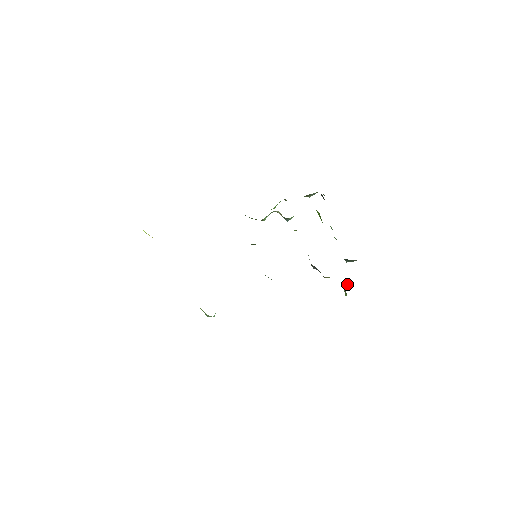
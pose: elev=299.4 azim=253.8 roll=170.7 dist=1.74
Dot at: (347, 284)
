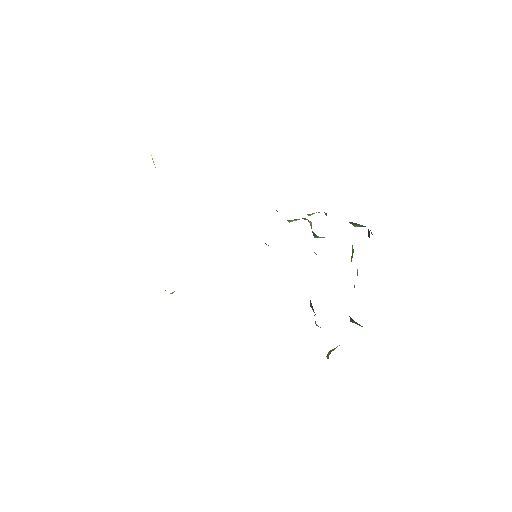
Dot at: (336, 347)
